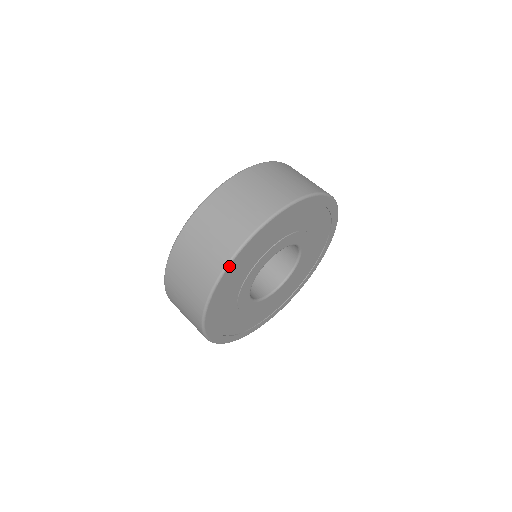
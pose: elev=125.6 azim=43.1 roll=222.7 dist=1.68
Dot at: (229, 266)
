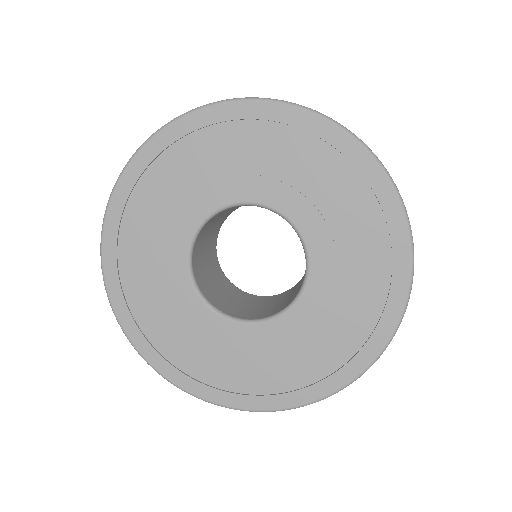
Dot at: (119, 181)
